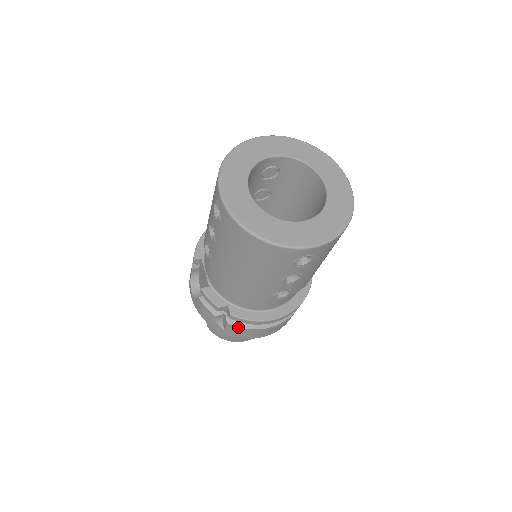
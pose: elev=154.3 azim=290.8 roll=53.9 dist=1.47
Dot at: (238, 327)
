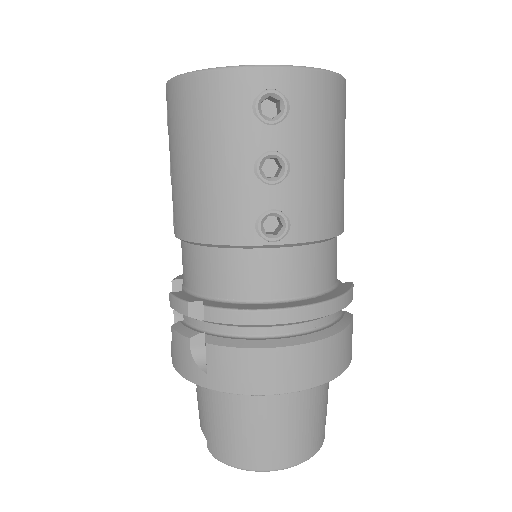
Dot at: (223, 346)
